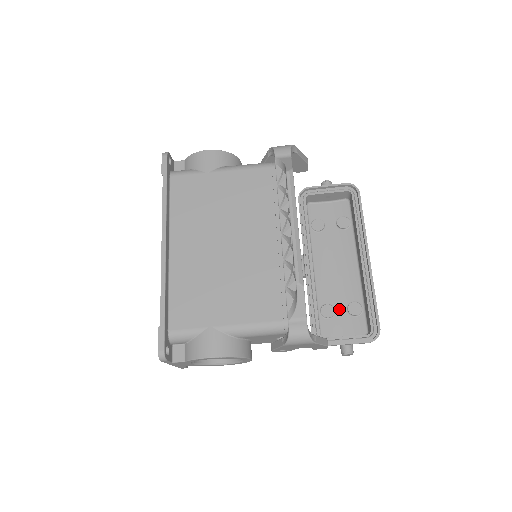
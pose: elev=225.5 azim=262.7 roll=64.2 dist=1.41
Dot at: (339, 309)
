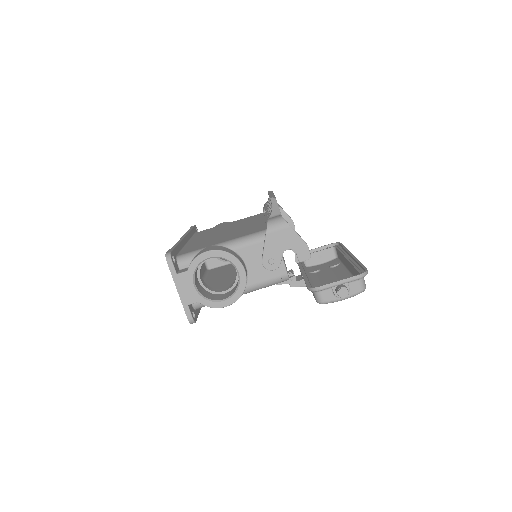
Dot at: occluded
